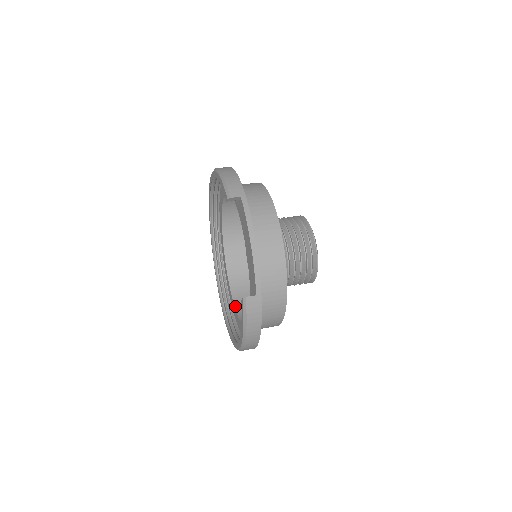
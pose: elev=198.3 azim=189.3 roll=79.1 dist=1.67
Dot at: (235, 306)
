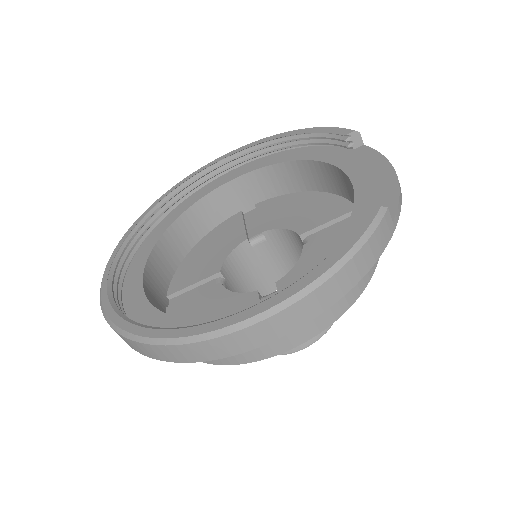
Dot at: occluded
